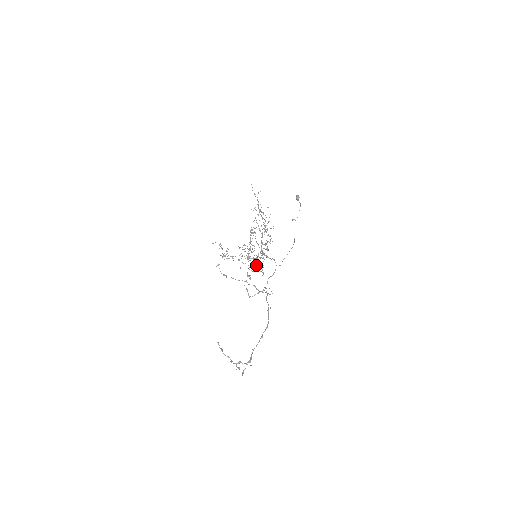
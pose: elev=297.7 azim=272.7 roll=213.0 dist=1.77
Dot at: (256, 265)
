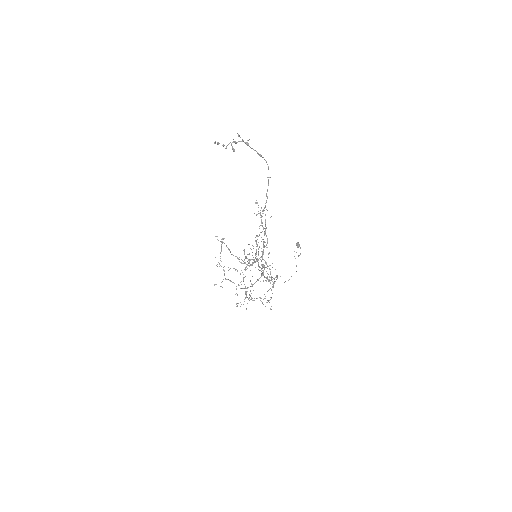
Dot at: (256, 241)
